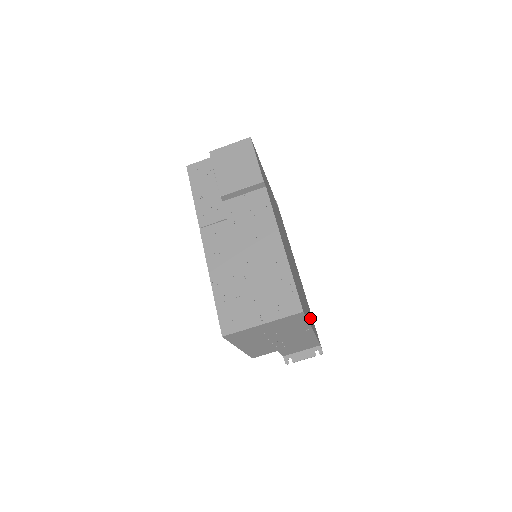
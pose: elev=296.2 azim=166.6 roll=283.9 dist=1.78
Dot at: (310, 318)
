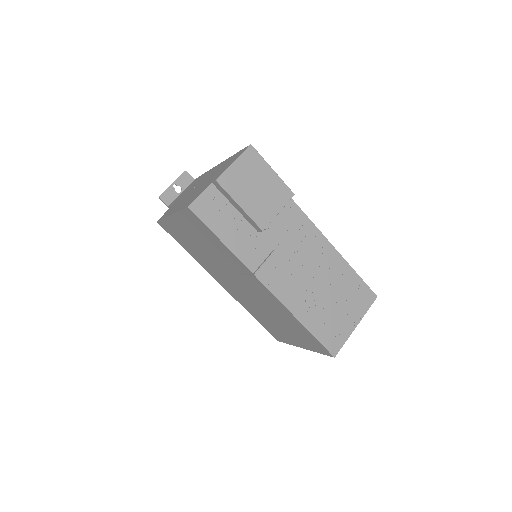
Dot at: occluded
